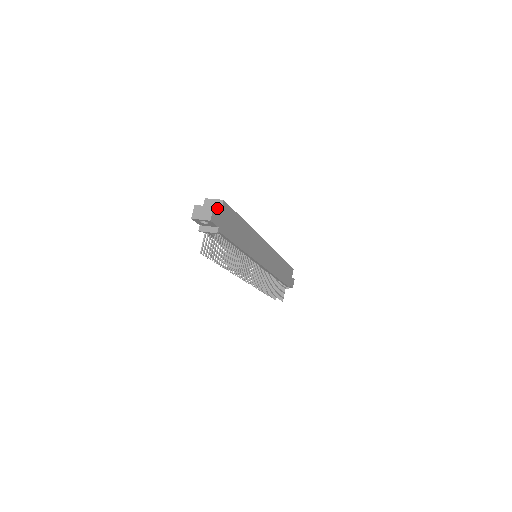
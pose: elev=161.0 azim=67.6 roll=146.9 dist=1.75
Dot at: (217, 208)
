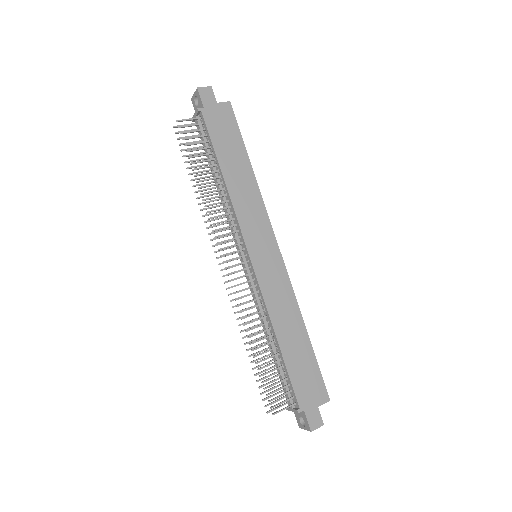
Dot at: (219, 104)
